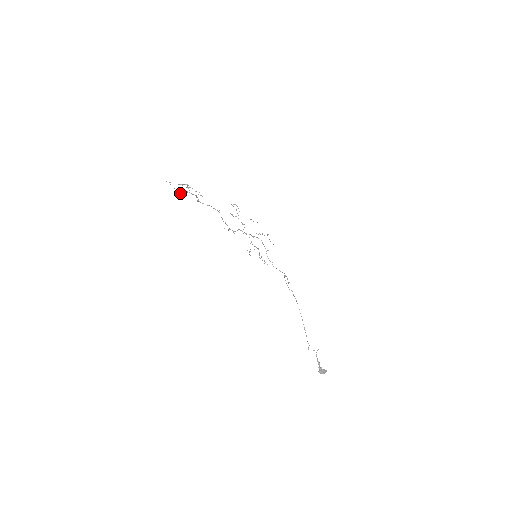
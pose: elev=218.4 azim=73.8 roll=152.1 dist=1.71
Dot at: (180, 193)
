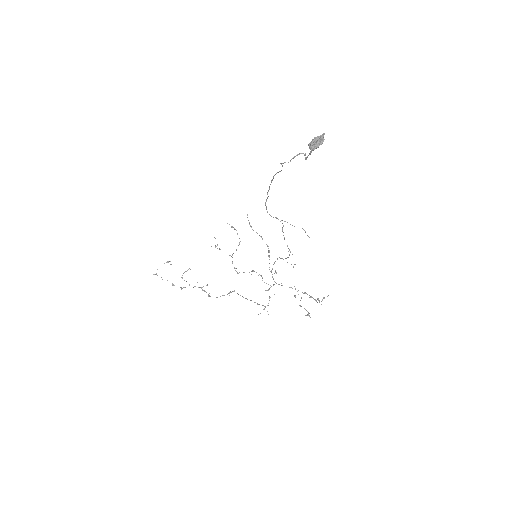
Dot at: occluded
